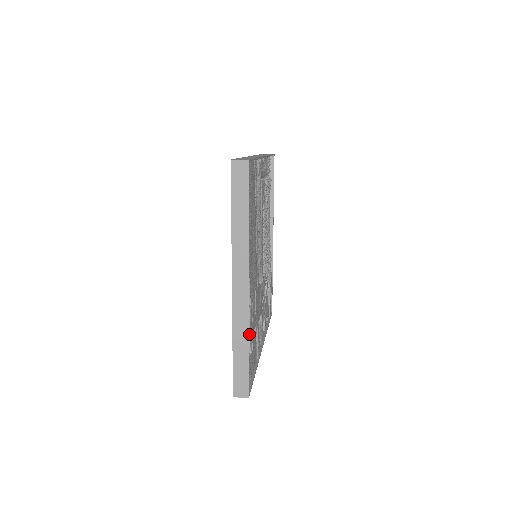
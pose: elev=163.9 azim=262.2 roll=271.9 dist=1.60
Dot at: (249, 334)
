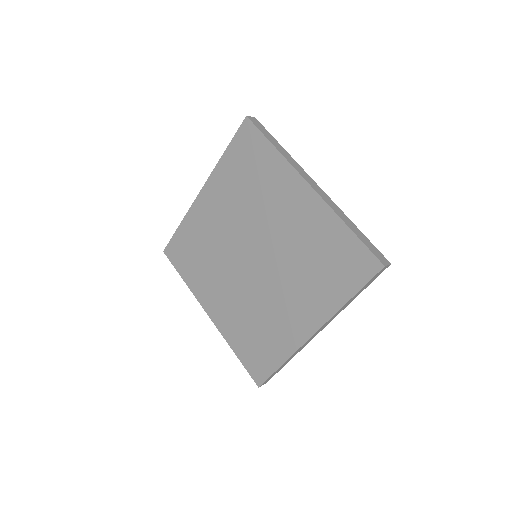
Dot at: occluded
